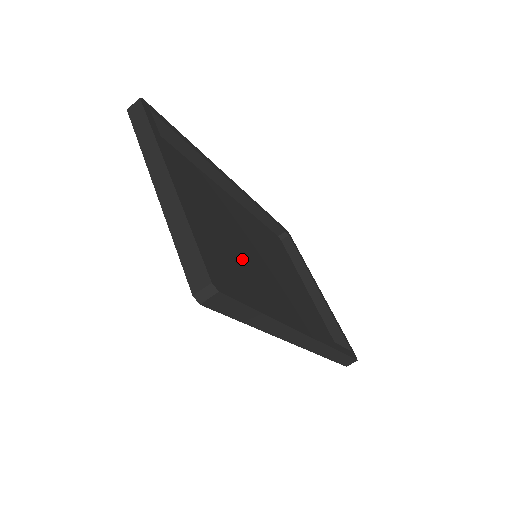
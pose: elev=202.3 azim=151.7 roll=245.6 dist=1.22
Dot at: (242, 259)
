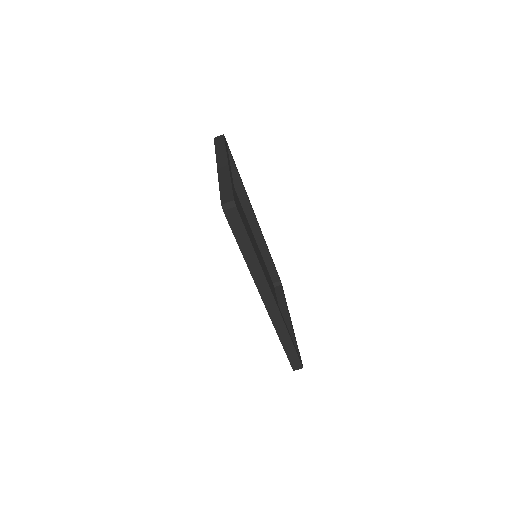
Dot at: occluded
